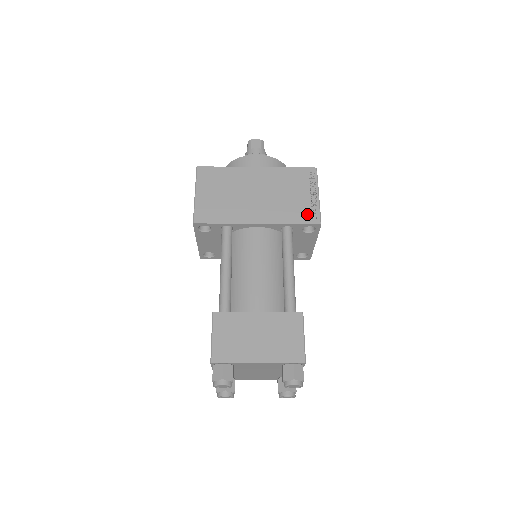
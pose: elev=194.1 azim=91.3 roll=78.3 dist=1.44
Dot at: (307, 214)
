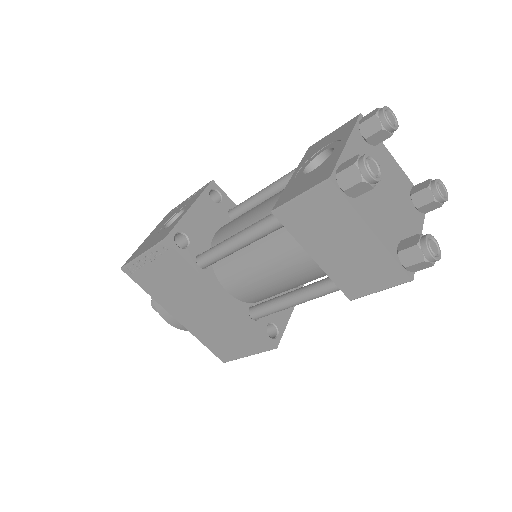
Dot at: occluded
